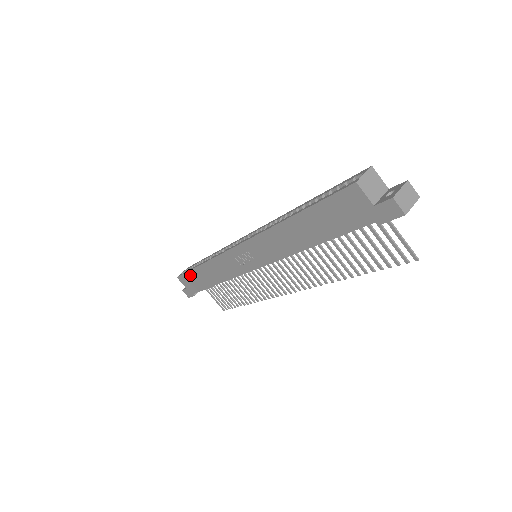
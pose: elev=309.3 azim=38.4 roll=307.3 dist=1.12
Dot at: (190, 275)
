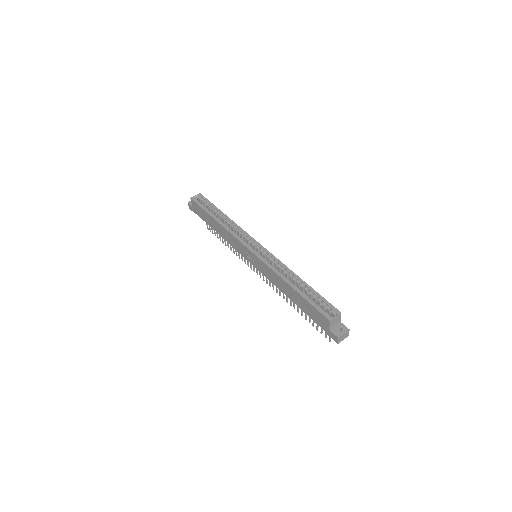
Dot at: (203, 211)
